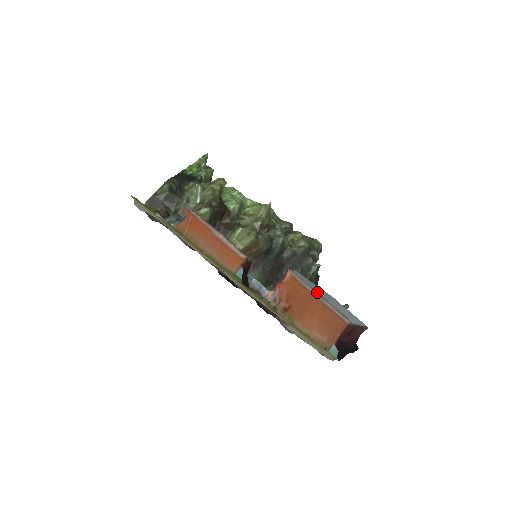
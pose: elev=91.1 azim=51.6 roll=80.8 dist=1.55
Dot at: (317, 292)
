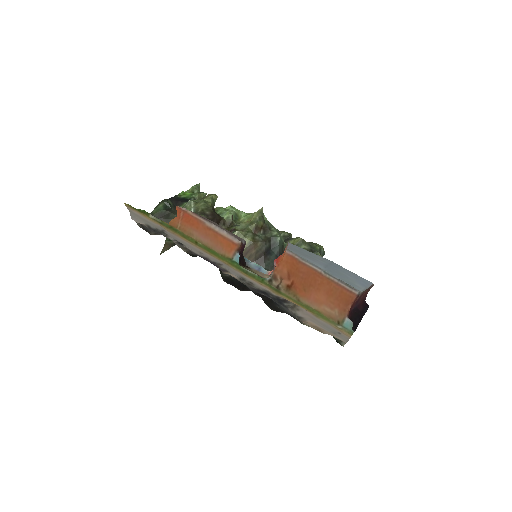
Dot at: (318, 267)
